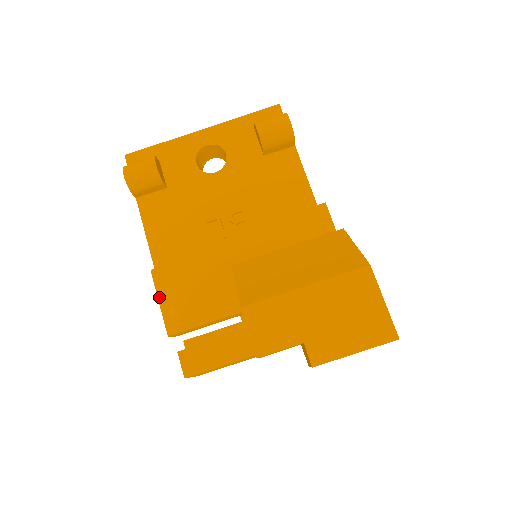
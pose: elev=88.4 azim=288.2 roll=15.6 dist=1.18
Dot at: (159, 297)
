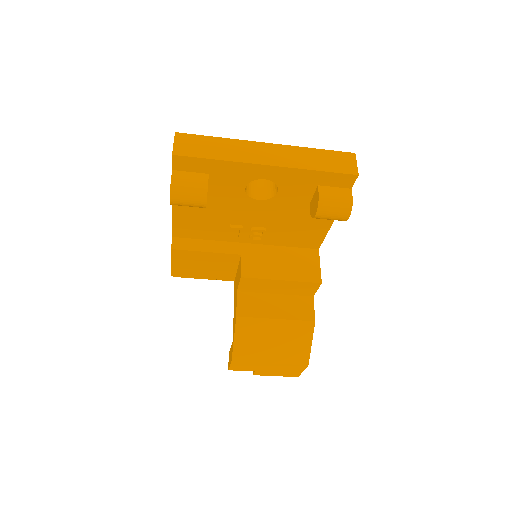
Dot at: (172, 262)
